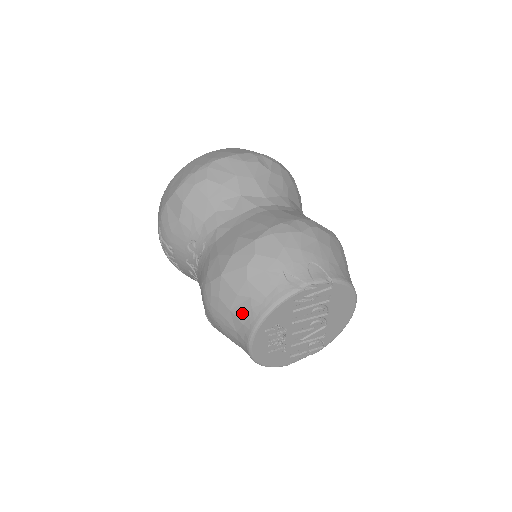
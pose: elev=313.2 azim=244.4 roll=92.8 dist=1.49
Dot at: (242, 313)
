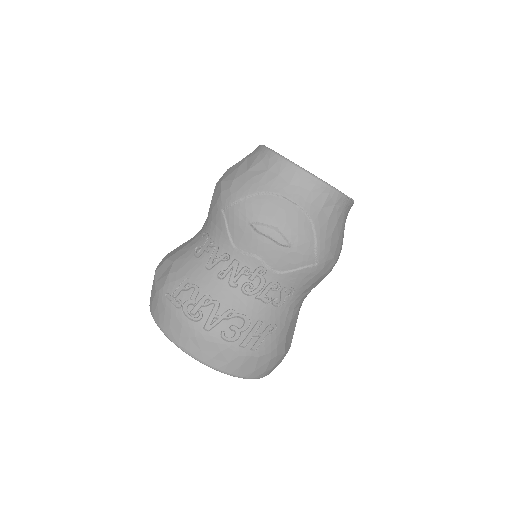
Dot at: (253, 161)
